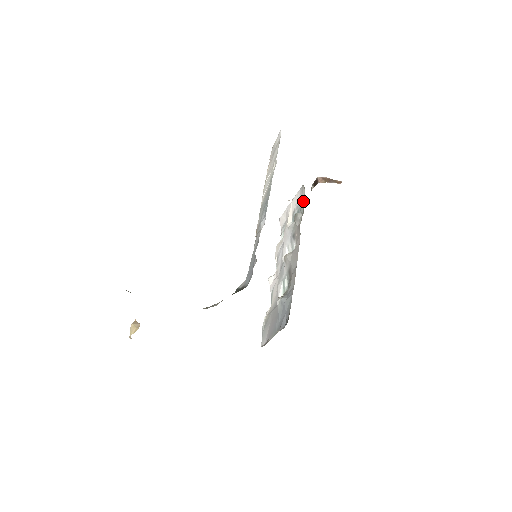
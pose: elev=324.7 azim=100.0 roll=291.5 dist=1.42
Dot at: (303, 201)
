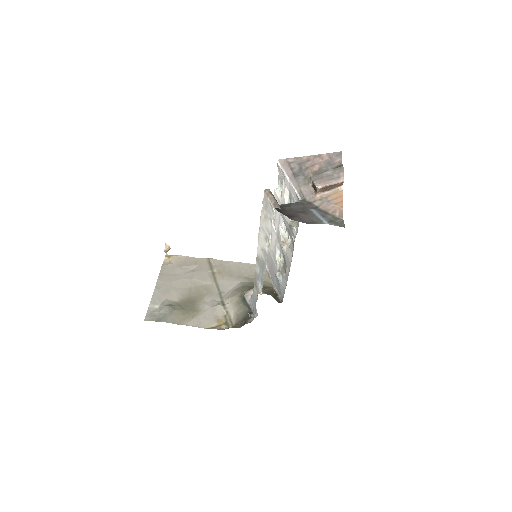
Dot at: occluded
